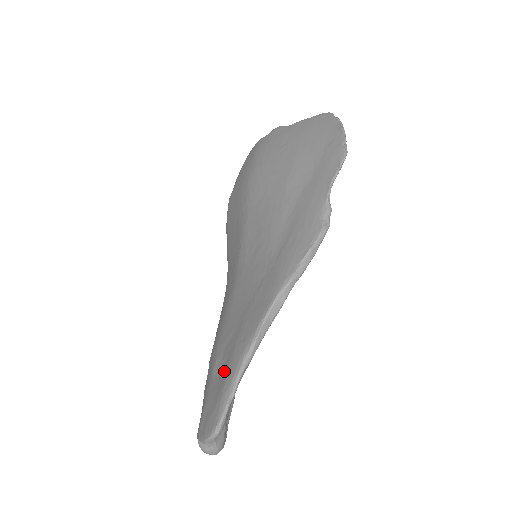
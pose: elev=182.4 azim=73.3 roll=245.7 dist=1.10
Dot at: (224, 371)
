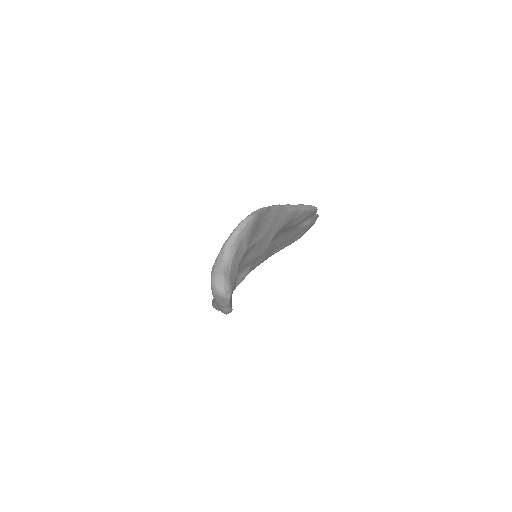
Dot at: occluded
